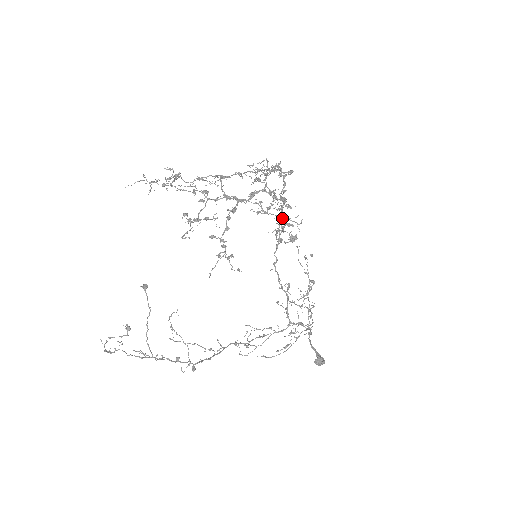
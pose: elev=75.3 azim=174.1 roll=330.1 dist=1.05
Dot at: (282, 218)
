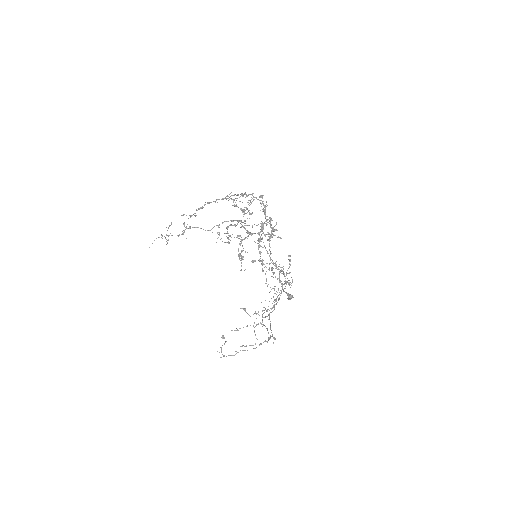
Dot at: occluded
